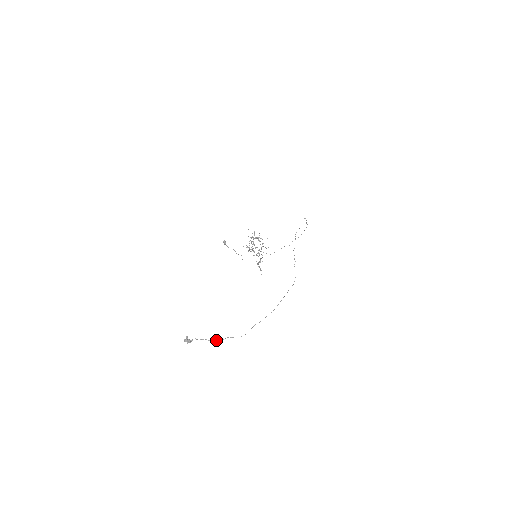
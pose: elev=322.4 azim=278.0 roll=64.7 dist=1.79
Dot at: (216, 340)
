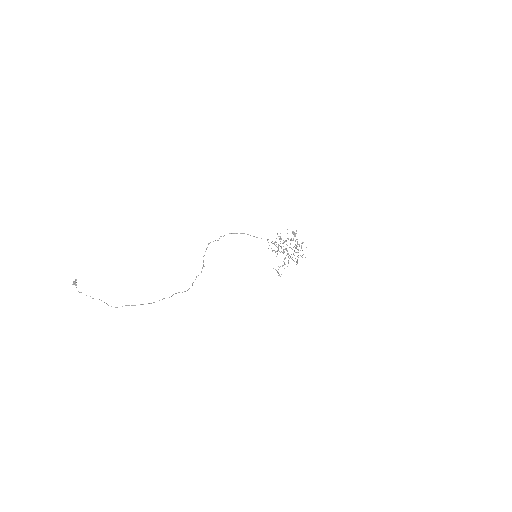
Dot at: occluded
